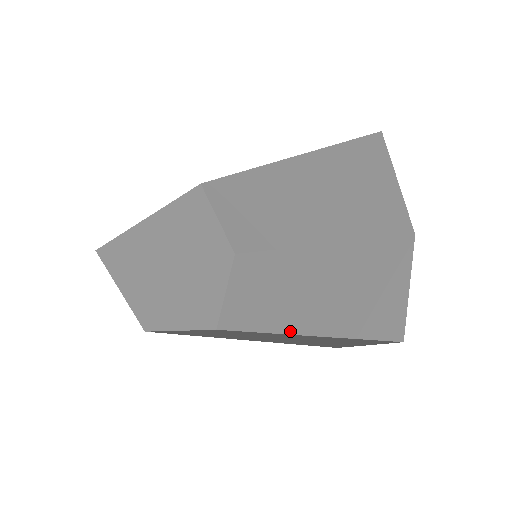
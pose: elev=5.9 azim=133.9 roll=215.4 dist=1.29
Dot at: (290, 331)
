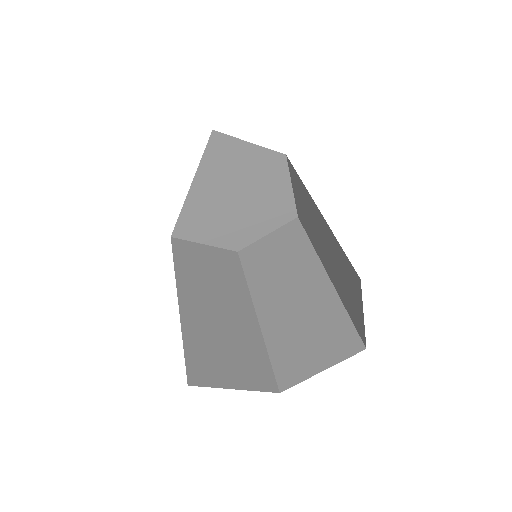
Dot at: (324, 267)
